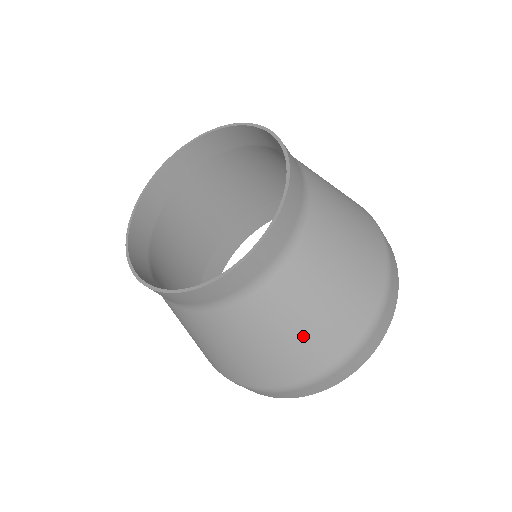
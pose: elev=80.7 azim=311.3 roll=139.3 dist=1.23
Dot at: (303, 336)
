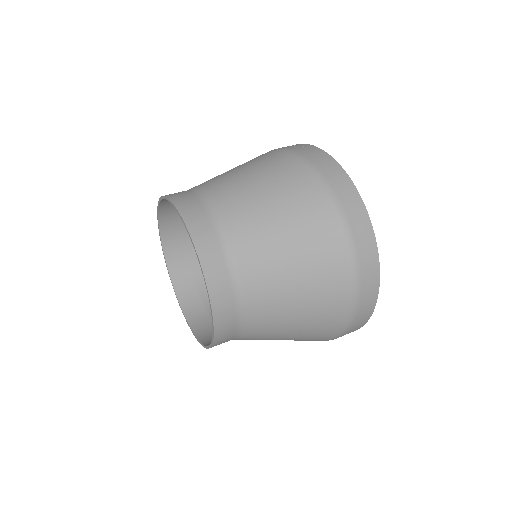
Dot at: (306, 287)
